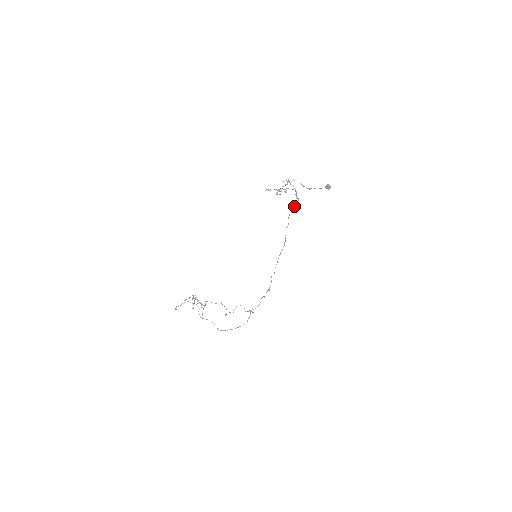
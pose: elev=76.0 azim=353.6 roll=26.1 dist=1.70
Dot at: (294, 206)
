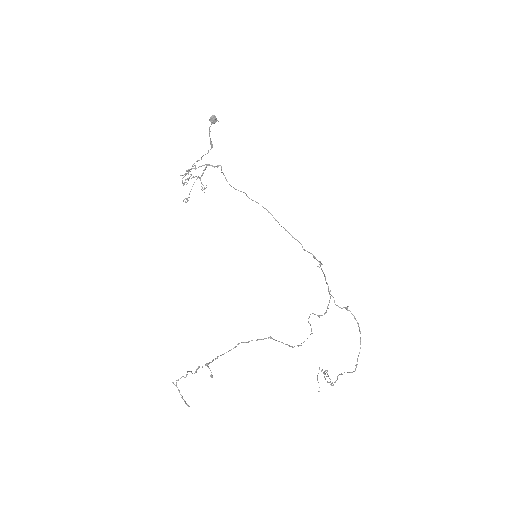
Dot at: occluded
